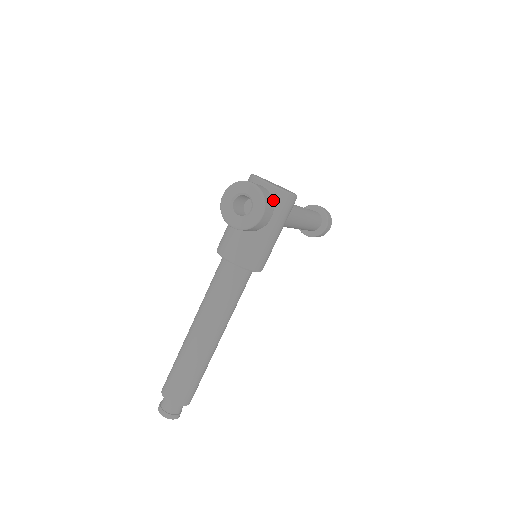
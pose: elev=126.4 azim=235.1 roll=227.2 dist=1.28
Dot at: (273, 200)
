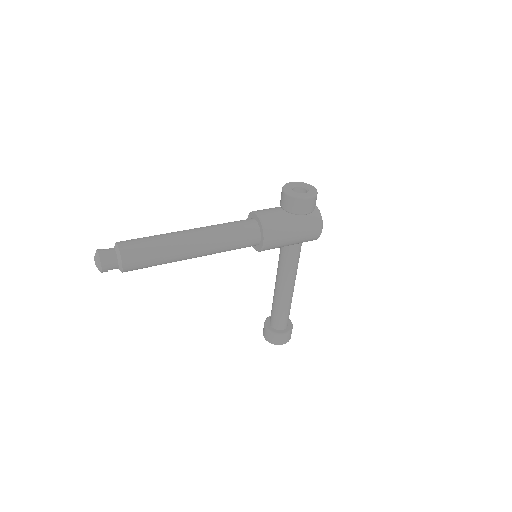
Dot at: (312, 213)
